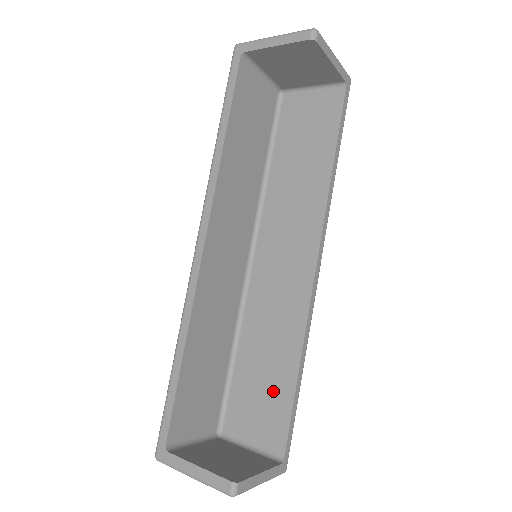
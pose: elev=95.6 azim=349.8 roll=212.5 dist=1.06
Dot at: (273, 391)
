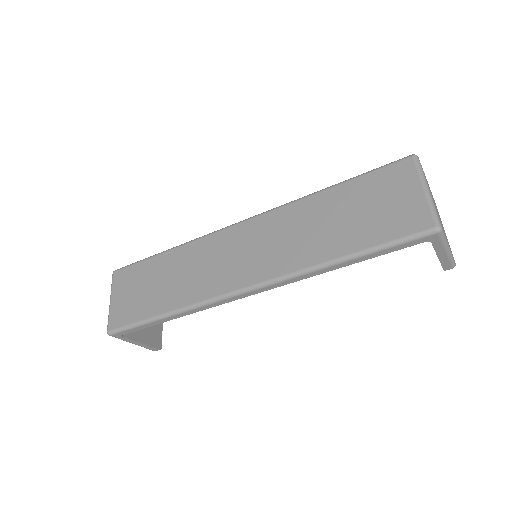
Dot at: occluded
